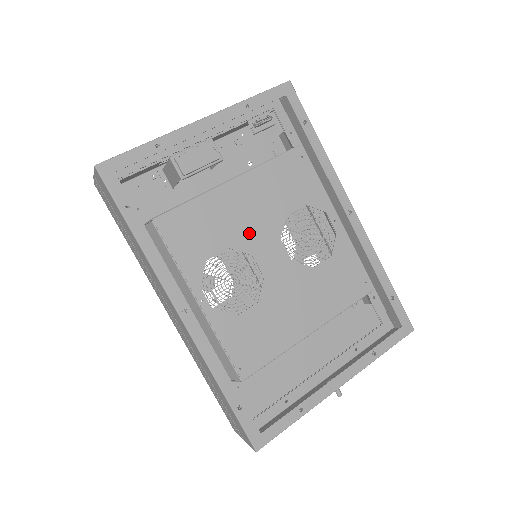
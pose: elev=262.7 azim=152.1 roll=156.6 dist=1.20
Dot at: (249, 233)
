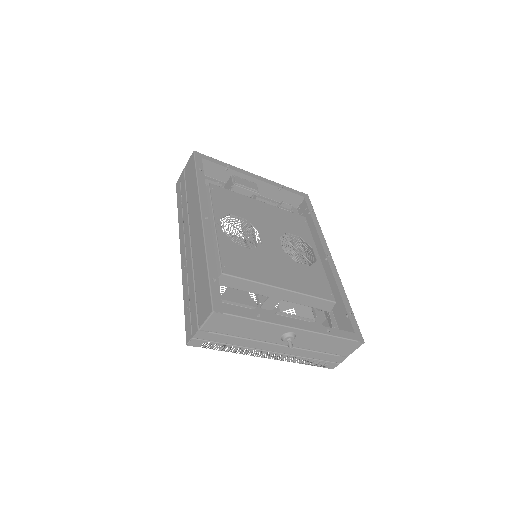
Dot at: (261, 223)
